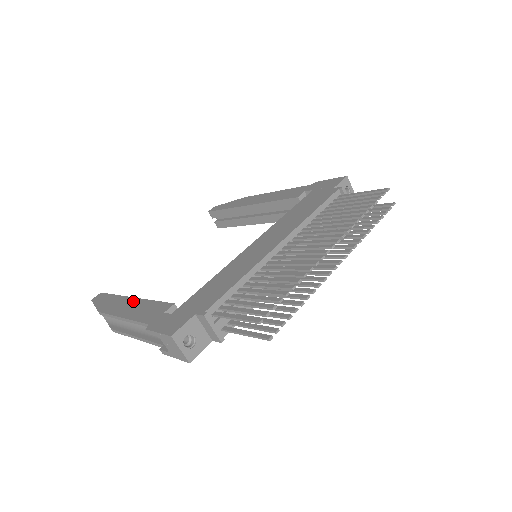
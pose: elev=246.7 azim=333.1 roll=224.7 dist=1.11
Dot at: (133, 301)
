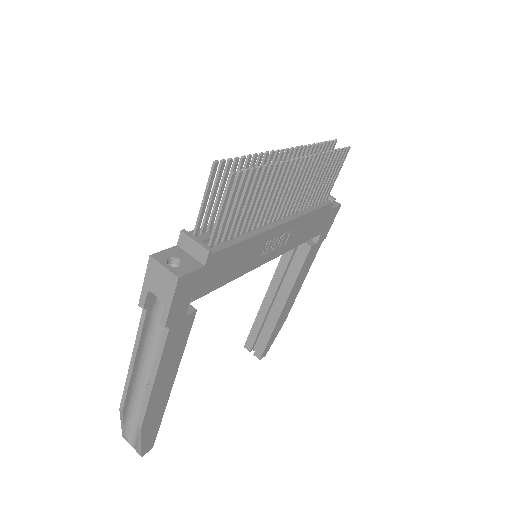
Dot at: occluded
